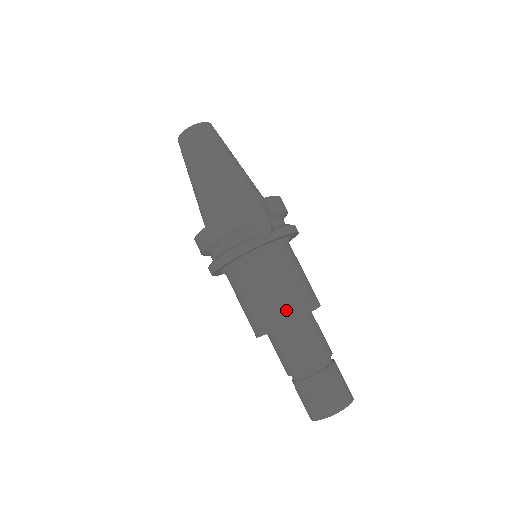
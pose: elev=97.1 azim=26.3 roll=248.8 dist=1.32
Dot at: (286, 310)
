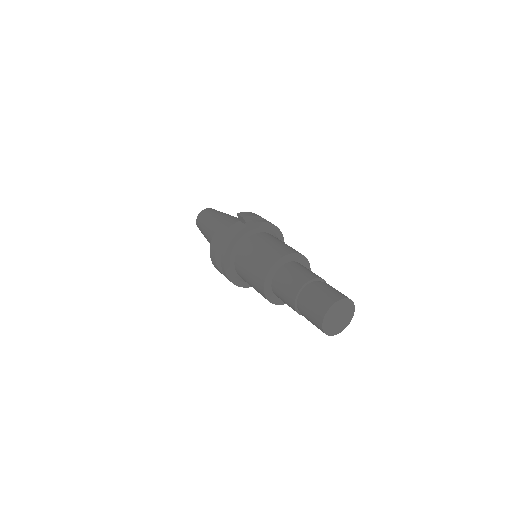
Dot at: (267, 261)
